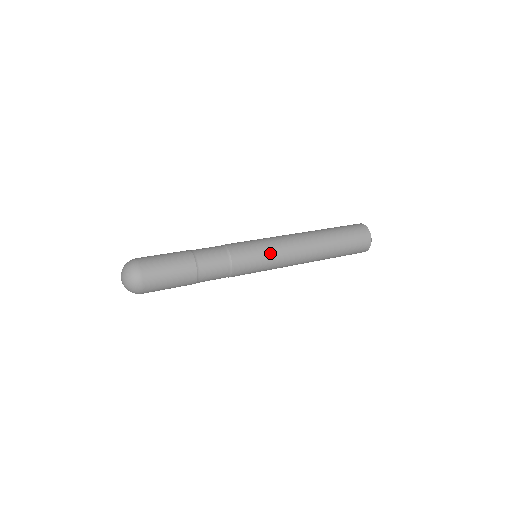
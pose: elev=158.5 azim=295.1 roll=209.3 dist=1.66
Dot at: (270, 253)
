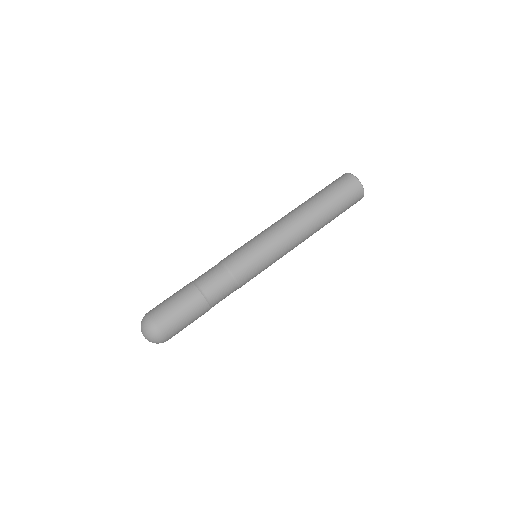
Dot at: (270, 256)
